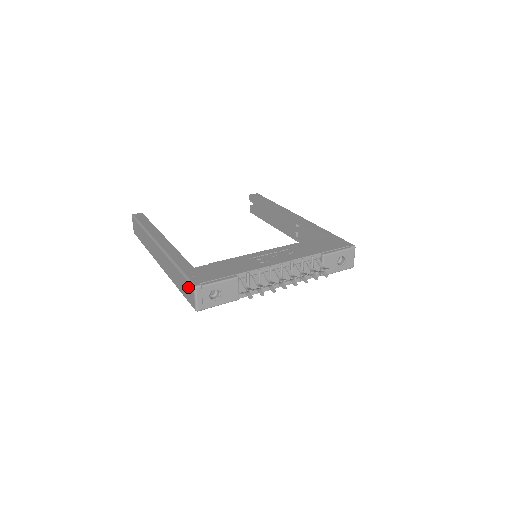
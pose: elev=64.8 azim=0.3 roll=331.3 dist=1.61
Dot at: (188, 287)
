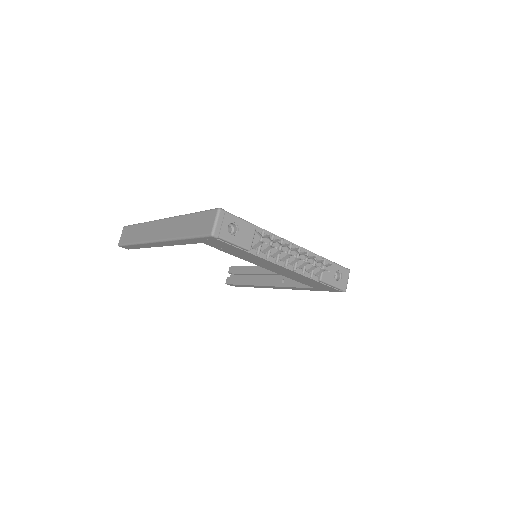
Dot at: (207, 217)
